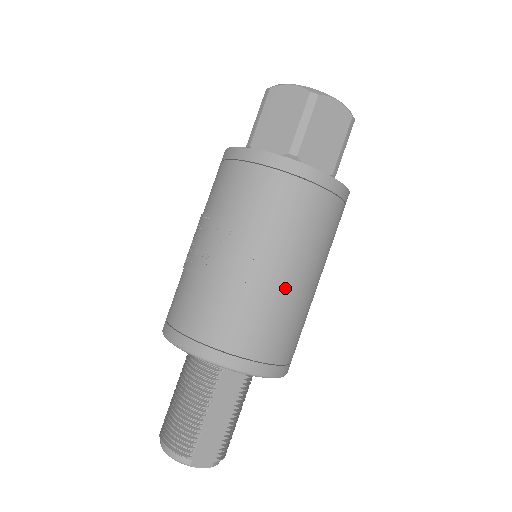
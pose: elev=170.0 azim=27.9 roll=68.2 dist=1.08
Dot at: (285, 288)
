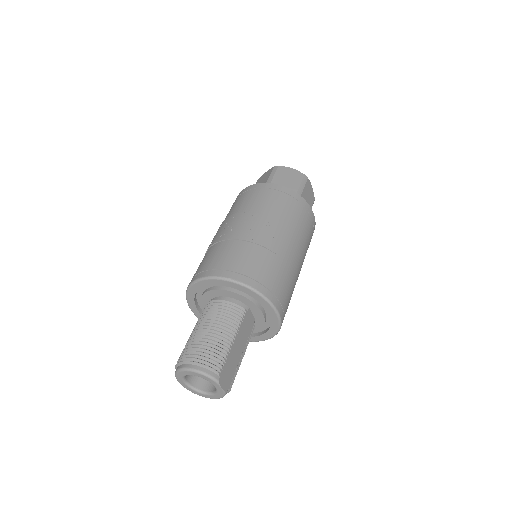
Dot at: (295, 266)
